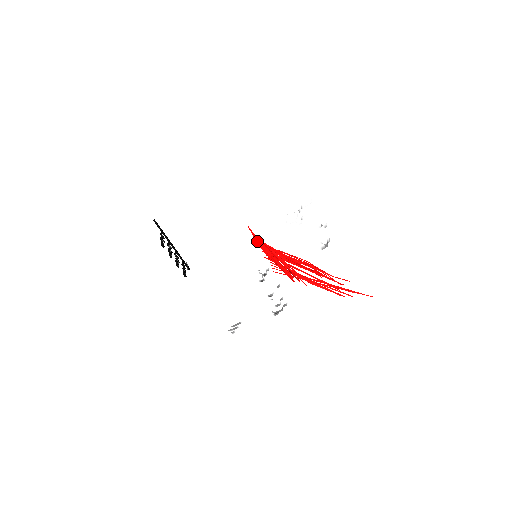
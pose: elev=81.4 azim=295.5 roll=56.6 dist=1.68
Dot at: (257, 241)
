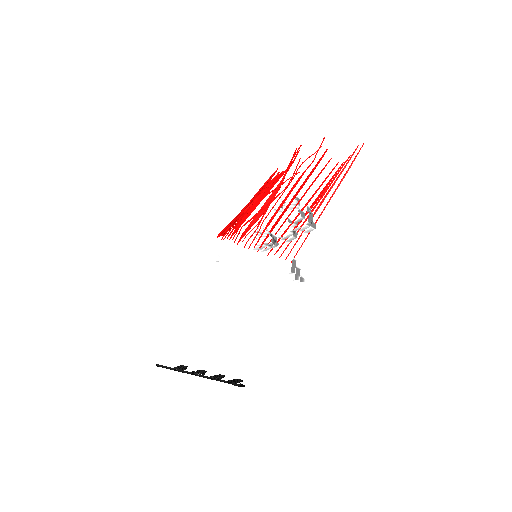
Dot at: (231, 222)
